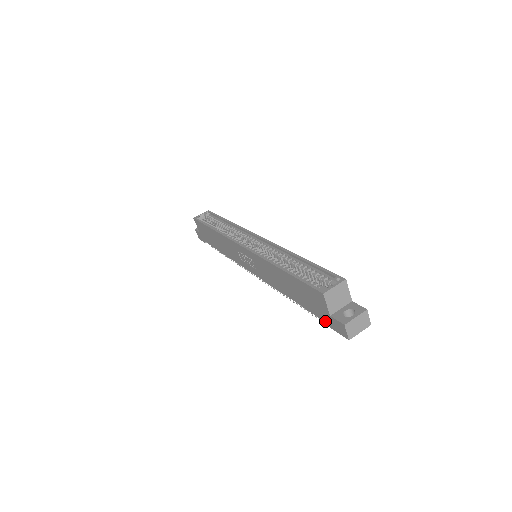
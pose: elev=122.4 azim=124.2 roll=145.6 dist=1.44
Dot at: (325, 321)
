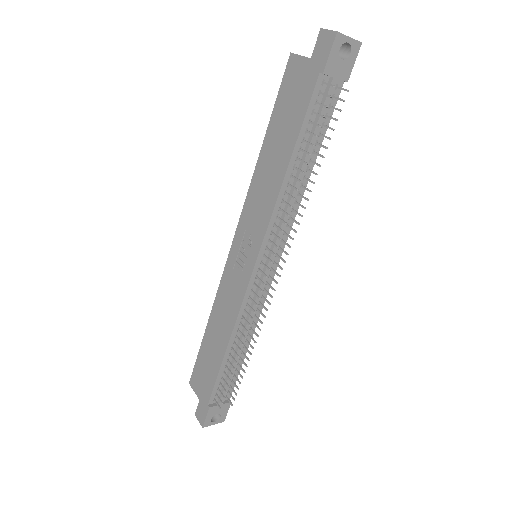
Dot at: (315, 80)
